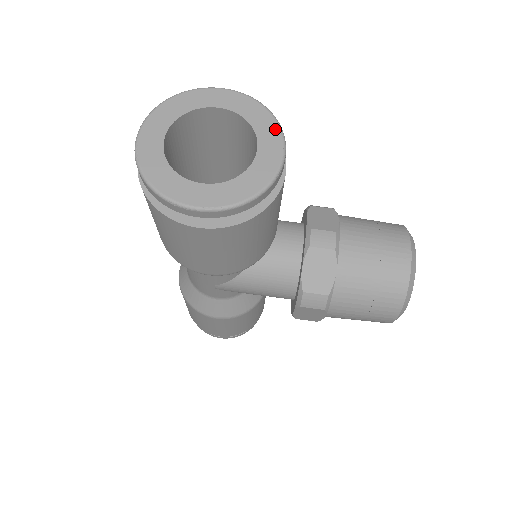
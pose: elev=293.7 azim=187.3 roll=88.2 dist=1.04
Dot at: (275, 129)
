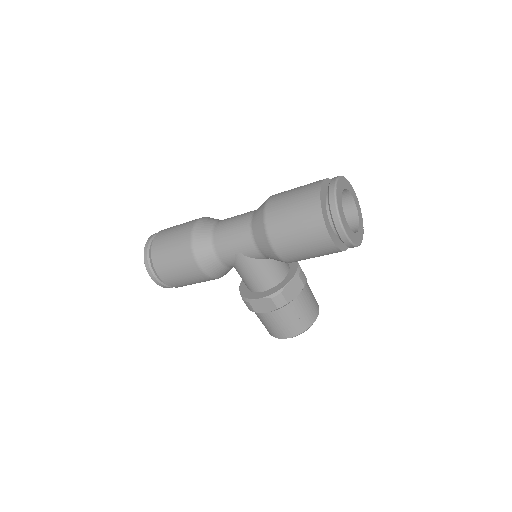
Dot at: (363, 227)
